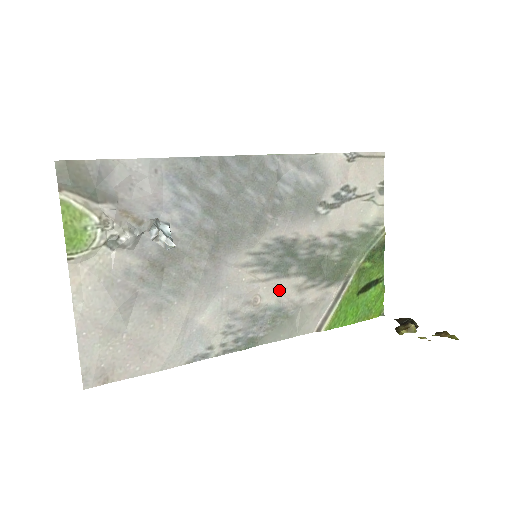
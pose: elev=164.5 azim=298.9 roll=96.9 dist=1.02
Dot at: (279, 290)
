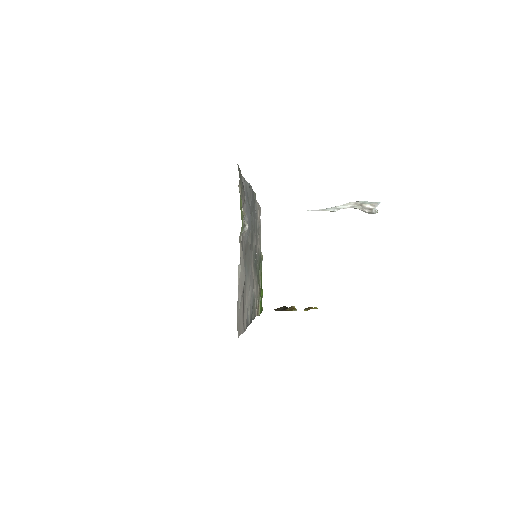
Dot at: (254, 283)
